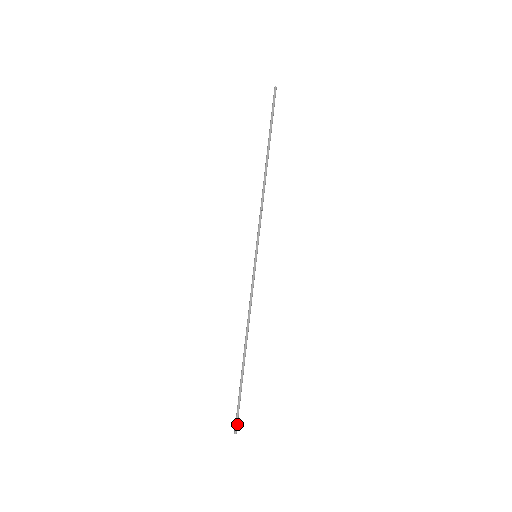
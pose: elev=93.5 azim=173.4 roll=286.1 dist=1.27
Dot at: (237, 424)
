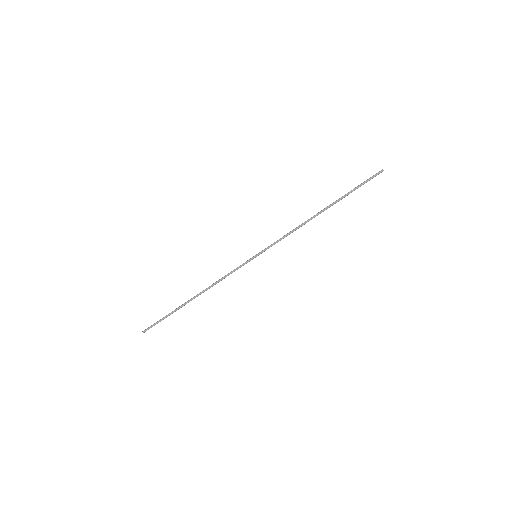
Dot at: (148, 329)
